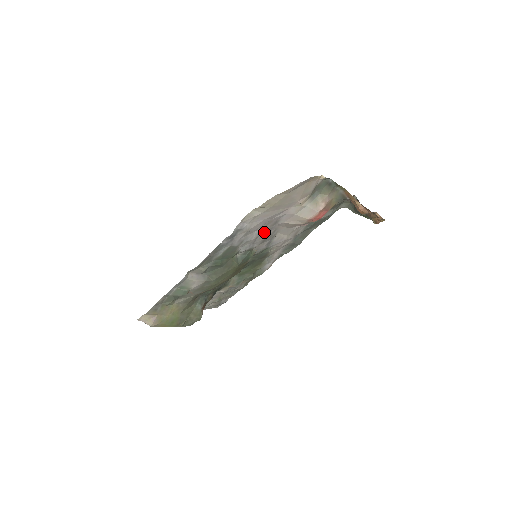
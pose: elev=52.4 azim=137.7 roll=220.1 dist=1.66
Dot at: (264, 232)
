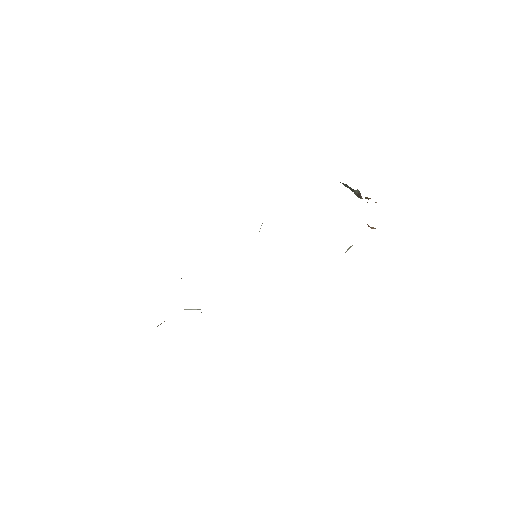
Dot at: occluded
